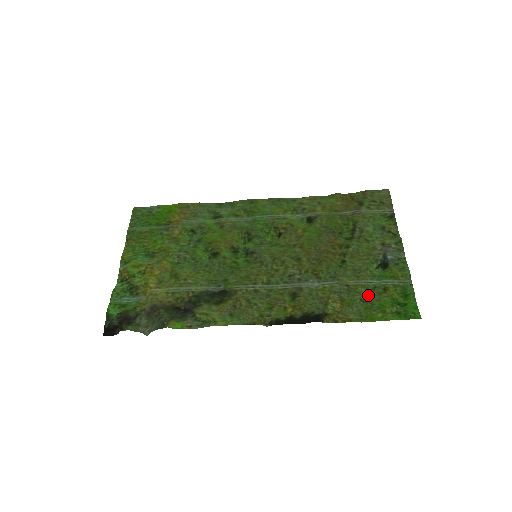
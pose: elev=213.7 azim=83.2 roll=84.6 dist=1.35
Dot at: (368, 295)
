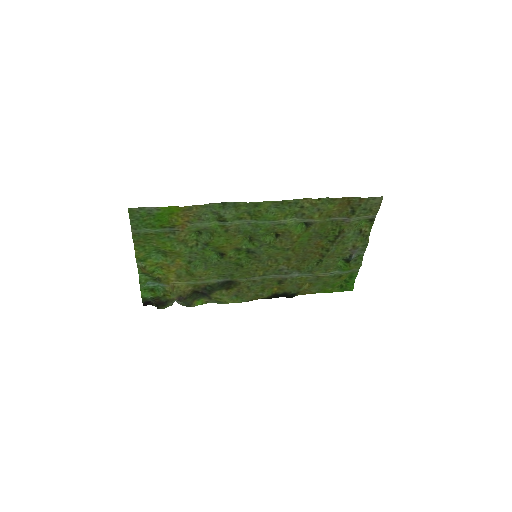
Dot at: (328, 281)
